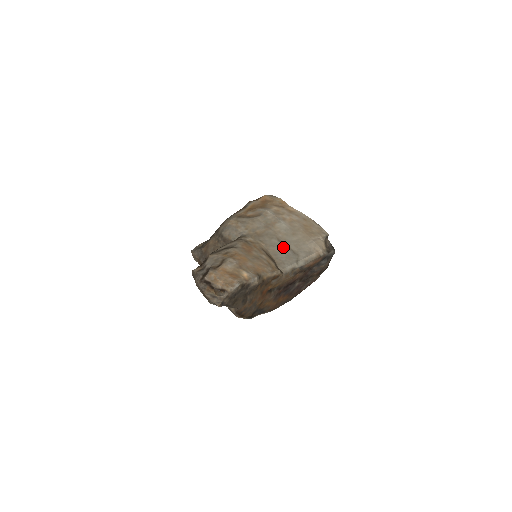
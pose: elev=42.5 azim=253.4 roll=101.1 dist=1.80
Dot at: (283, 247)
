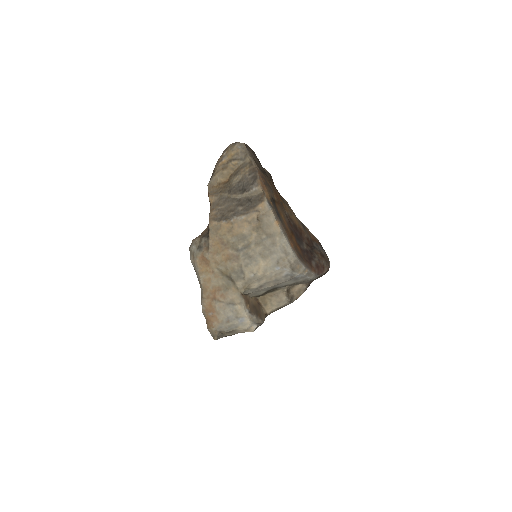
Dot at: occluded
